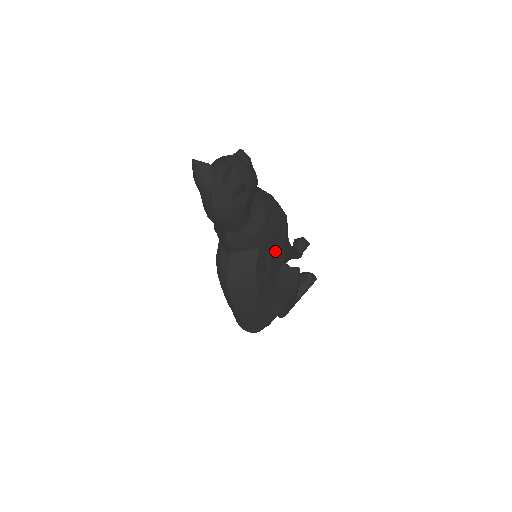
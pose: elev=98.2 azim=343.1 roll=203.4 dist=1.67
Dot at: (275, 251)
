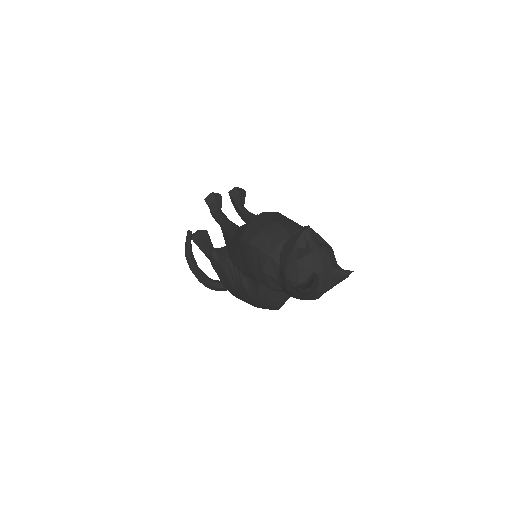
Dot at: occluded
